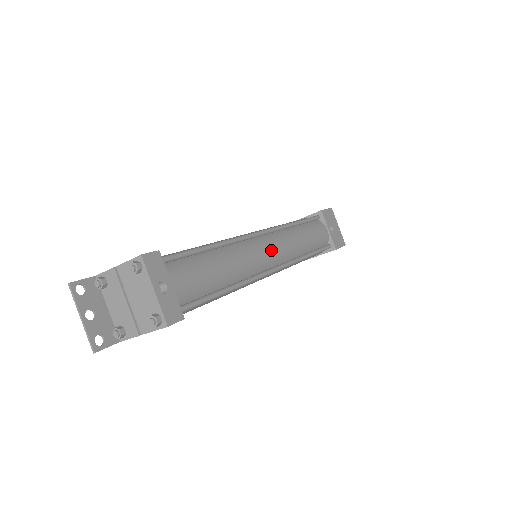
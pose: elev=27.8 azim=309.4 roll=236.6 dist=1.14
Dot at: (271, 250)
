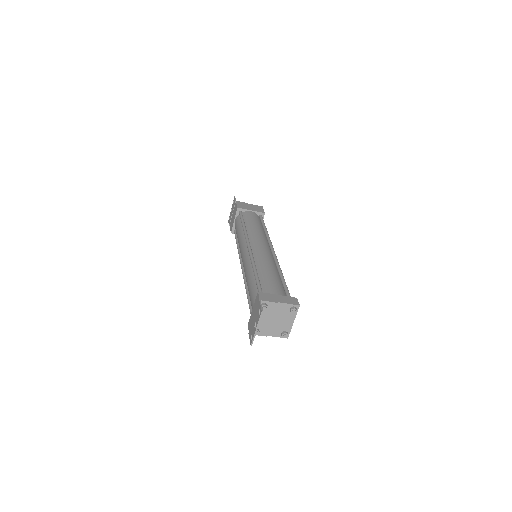
Dot at: occluded
